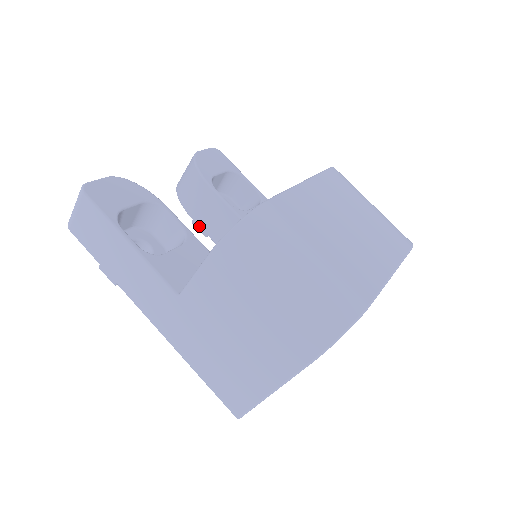
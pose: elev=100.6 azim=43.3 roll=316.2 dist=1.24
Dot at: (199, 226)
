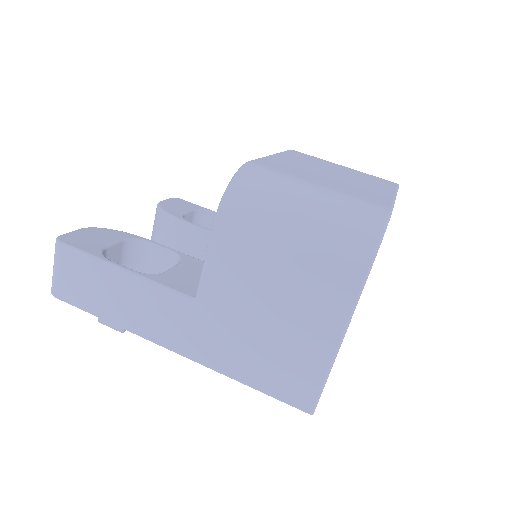
Dot at: occluded
